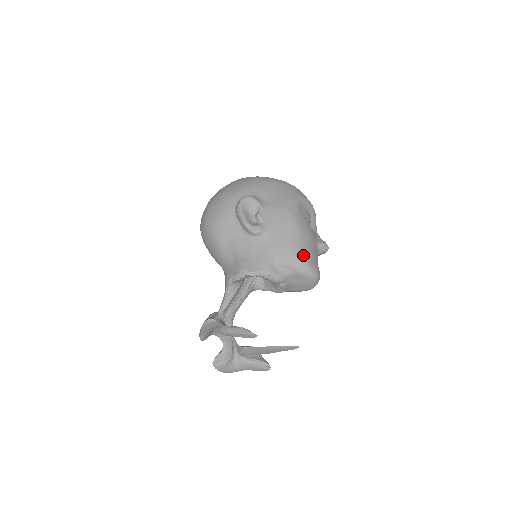
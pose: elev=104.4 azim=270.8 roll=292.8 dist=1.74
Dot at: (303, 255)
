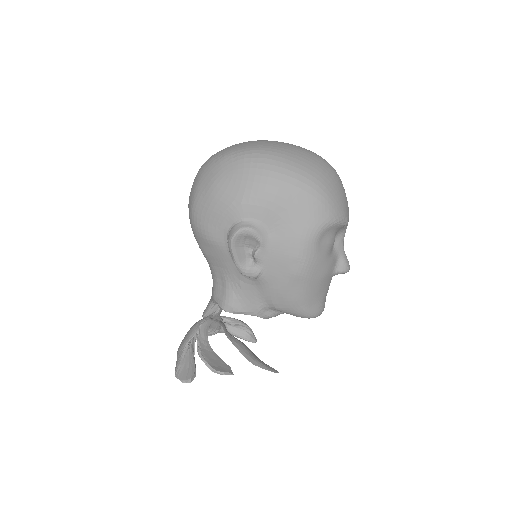
Dot at: (304, 305)
